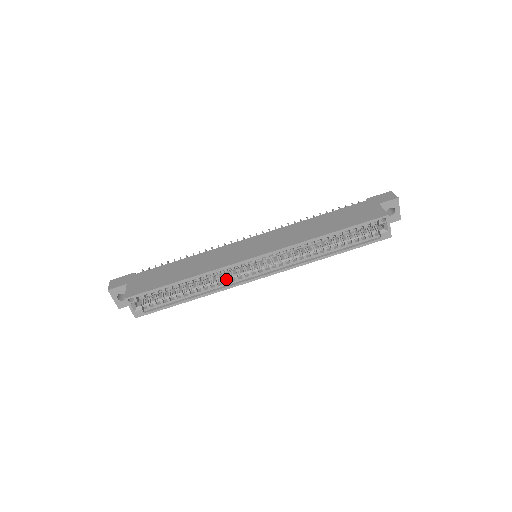
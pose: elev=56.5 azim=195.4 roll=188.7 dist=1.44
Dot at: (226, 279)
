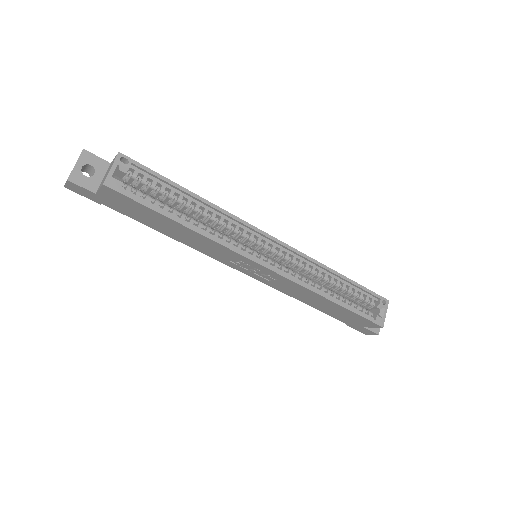
Dot at: (229, 239)
